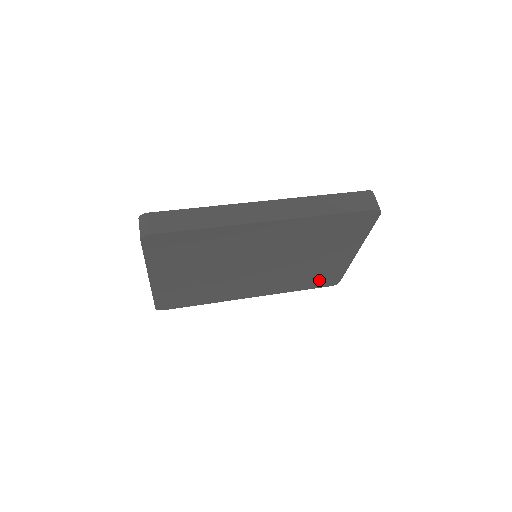
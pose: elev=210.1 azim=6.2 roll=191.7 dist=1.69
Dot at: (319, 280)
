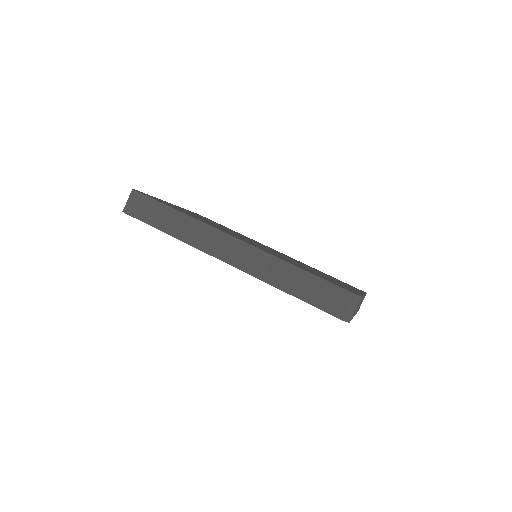
Dot at: occluded
